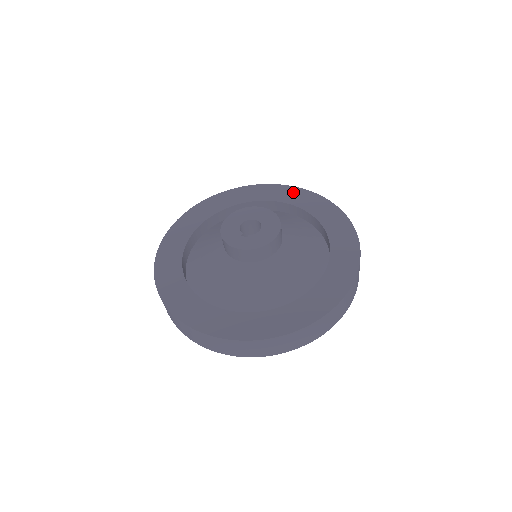
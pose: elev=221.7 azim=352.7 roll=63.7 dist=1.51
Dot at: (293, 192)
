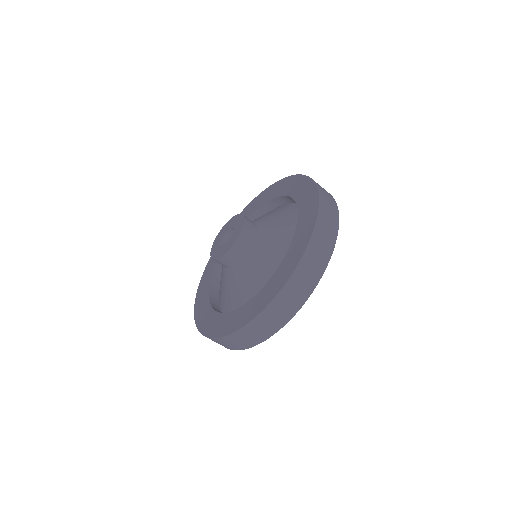
Dot at: (302, 183)
